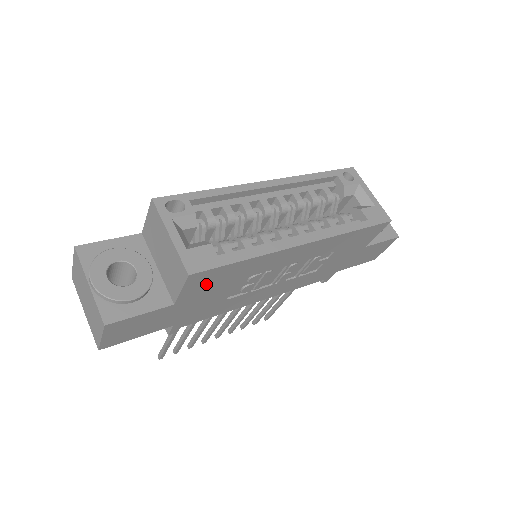
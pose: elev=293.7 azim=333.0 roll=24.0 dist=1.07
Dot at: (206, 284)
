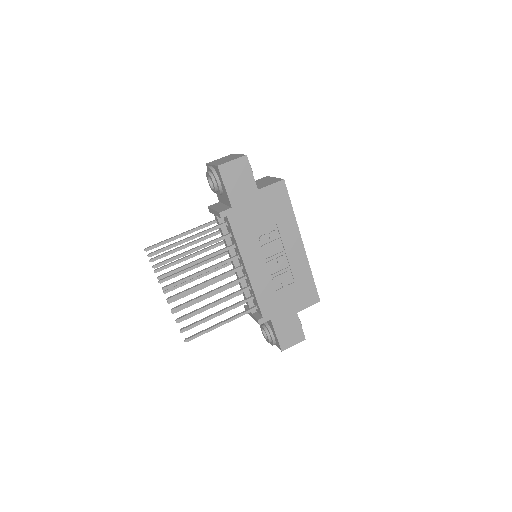
Dot at: (274, 198)
